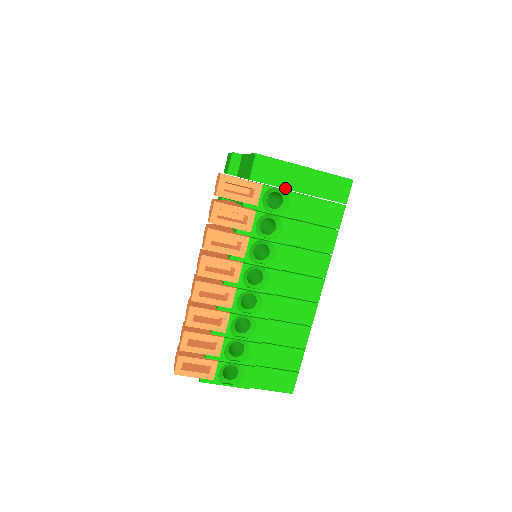
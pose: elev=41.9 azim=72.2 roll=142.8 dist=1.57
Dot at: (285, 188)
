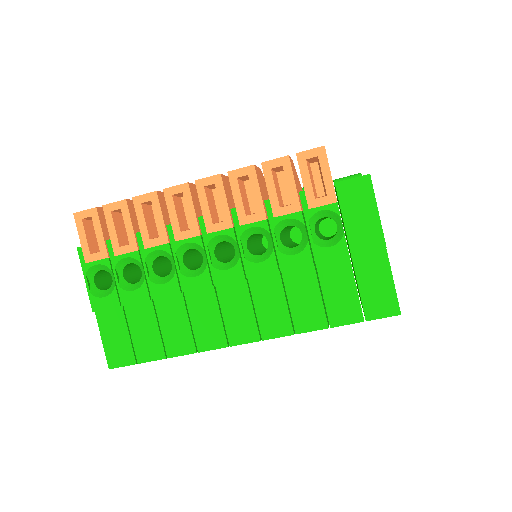
Dot at: (347, 232)
